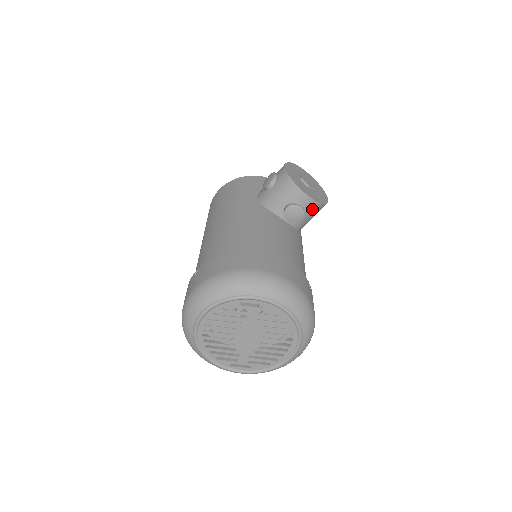
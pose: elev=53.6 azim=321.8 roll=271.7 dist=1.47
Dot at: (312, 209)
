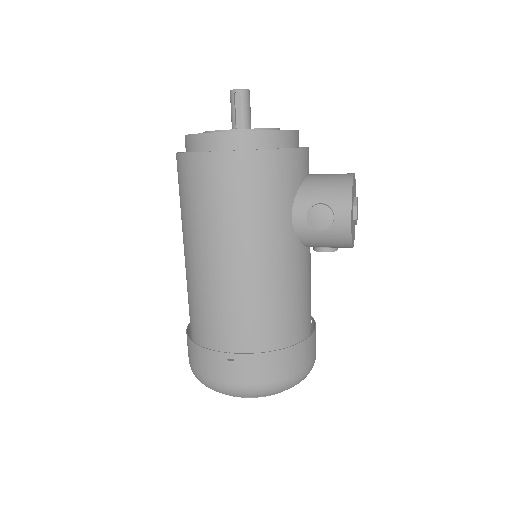
Dot at: occluded
